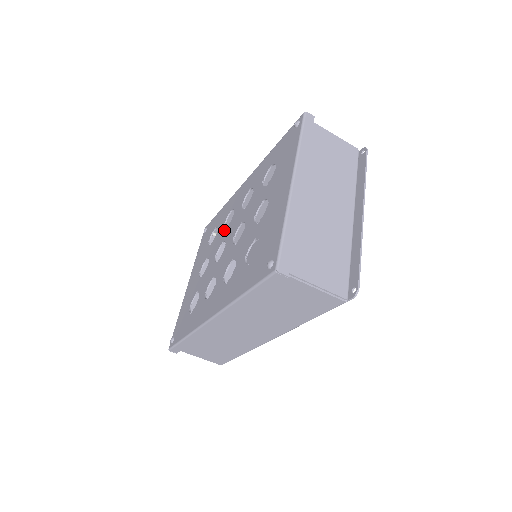
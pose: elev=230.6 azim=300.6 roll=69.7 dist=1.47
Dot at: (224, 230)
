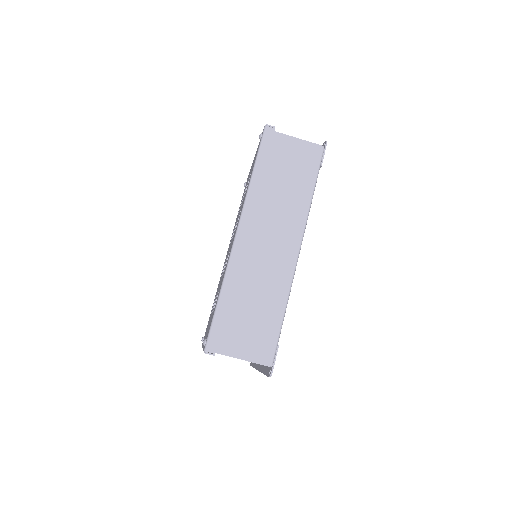
Dot at: occluded
